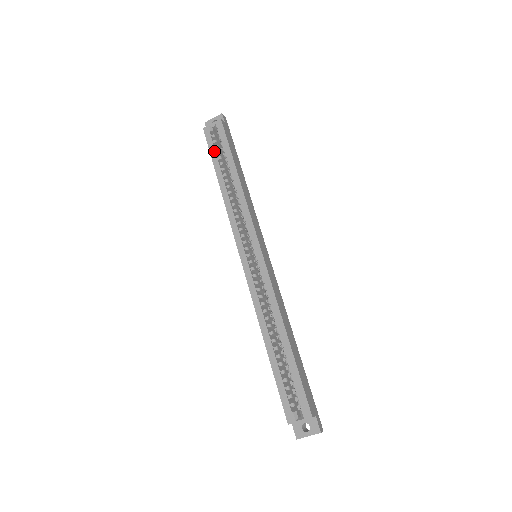
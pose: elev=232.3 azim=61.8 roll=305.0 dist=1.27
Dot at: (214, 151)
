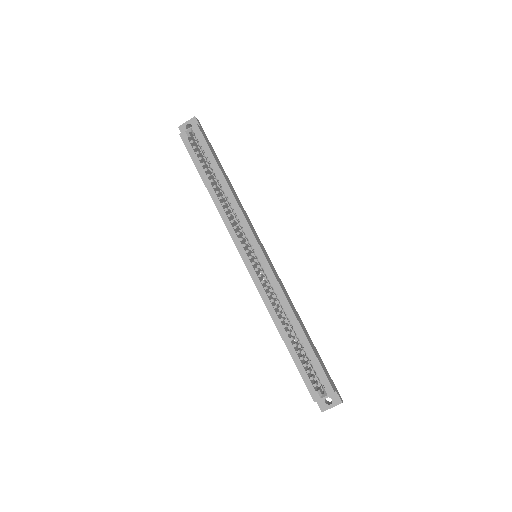
Dot at: (196, 158)
